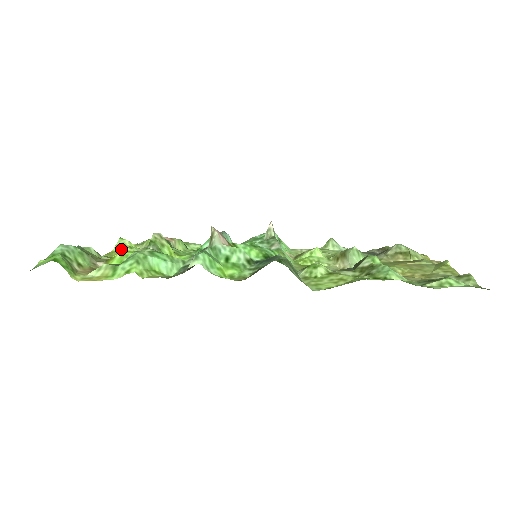
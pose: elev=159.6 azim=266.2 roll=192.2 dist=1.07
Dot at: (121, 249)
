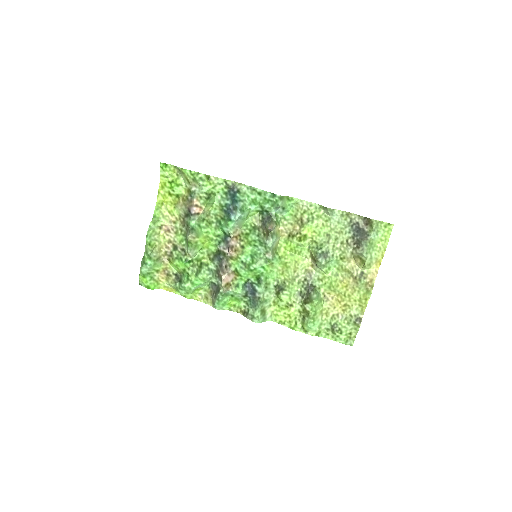
Dot at: (166, 187)
